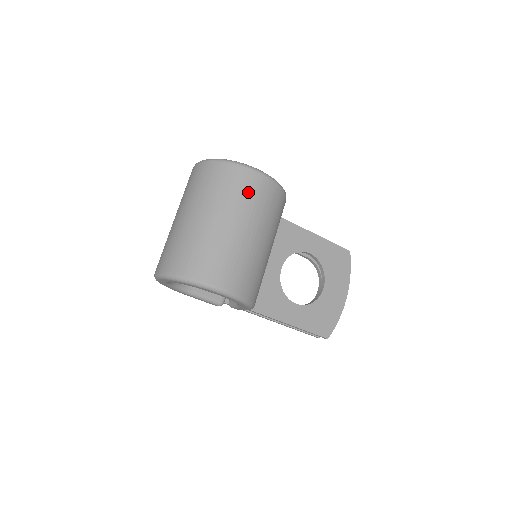
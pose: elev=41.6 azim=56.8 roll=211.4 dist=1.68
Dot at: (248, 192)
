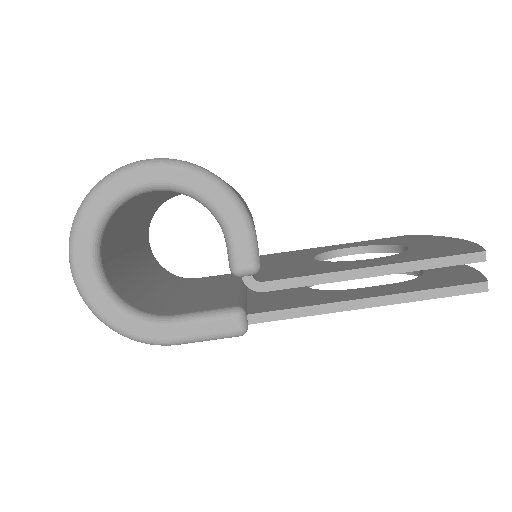
Dot at: occluded
